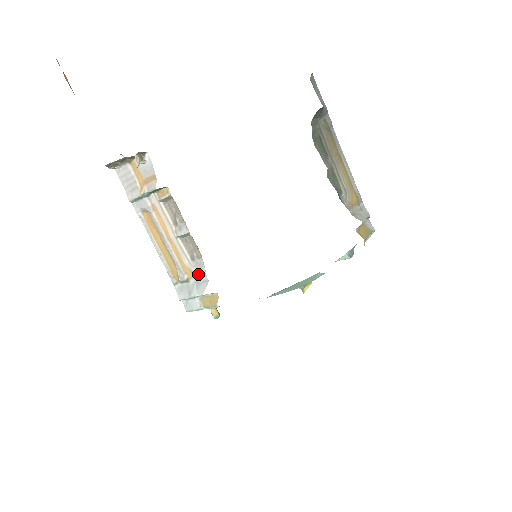
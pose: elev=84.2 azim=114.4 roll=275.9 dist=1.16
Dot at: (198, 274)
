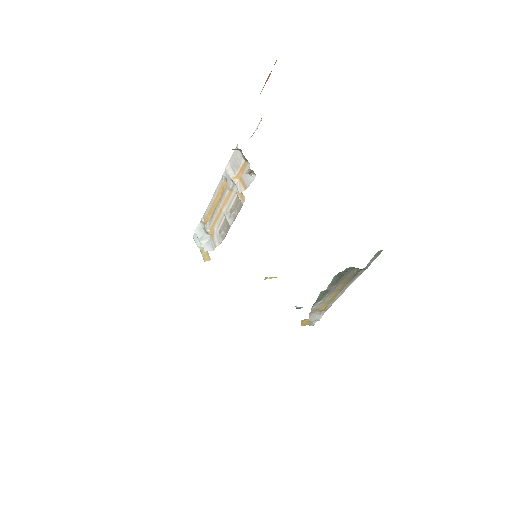
Dot at: (214, 240)
